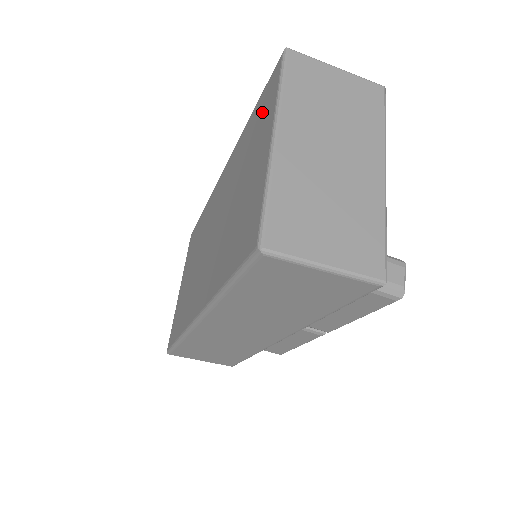
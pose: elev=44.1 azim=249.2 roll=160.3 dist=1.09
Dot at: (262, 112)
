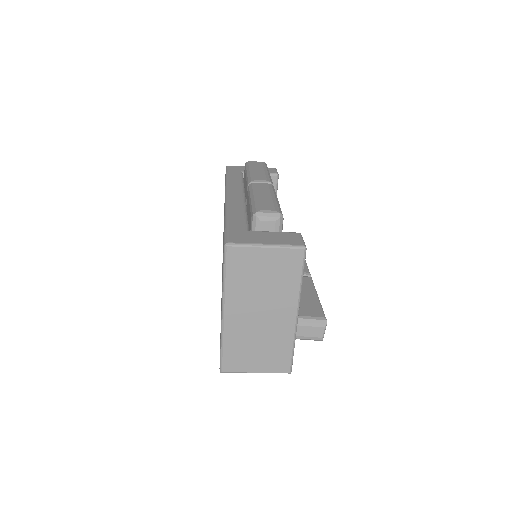
Dot at: occluded
